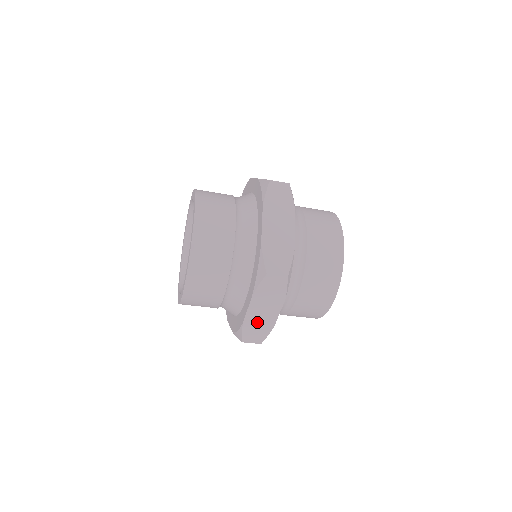
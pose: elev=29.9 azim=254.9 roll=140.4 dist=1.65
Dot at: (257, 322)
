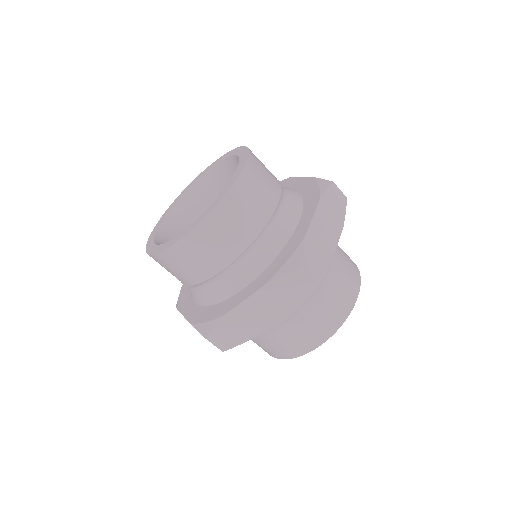
Dot at: (318, 242)
